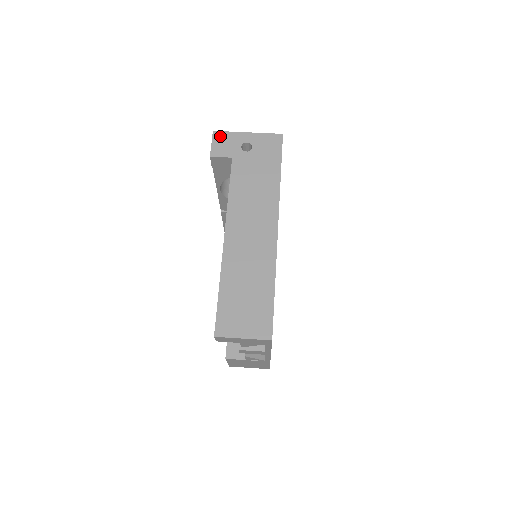
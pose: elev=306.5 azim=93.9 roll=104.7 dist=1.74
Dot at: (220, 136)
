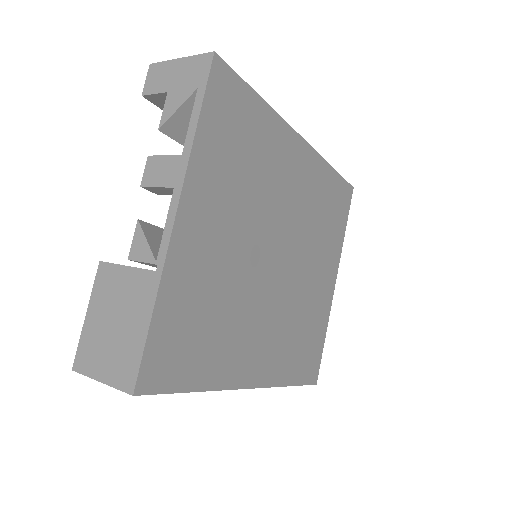
Dot at: occluded
